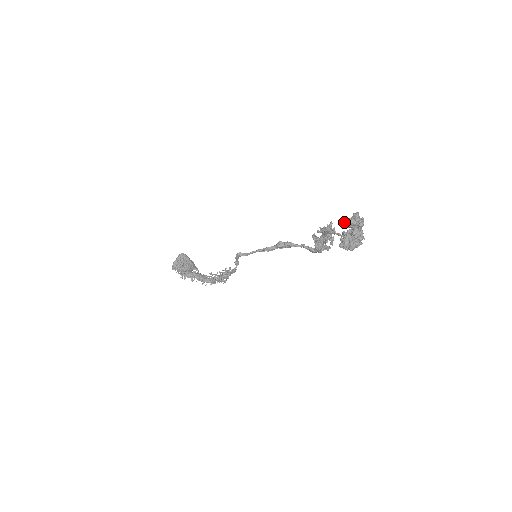
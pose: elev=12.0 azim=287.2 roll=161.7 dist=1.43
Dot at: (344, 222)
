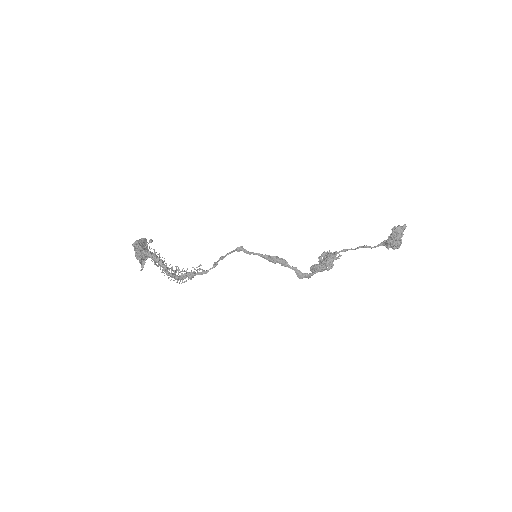
Dot at: occluded
